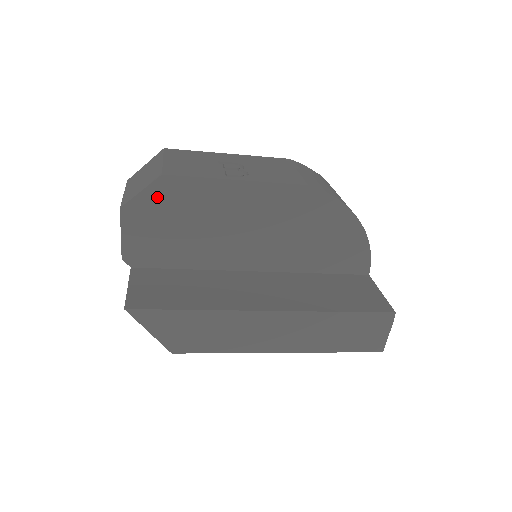
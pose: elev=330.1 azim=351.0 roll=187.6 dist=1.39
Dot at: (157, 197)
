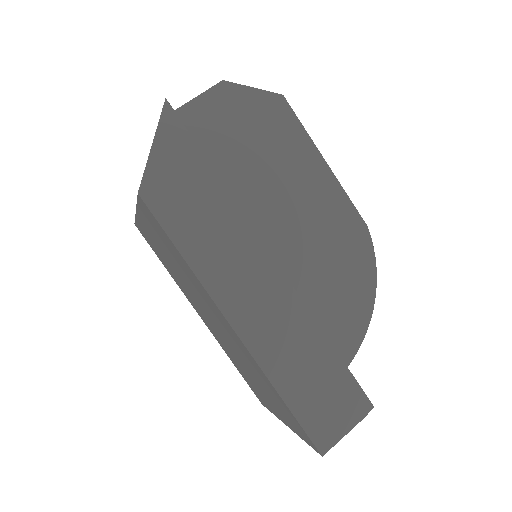
Dot at: (258, 105)
